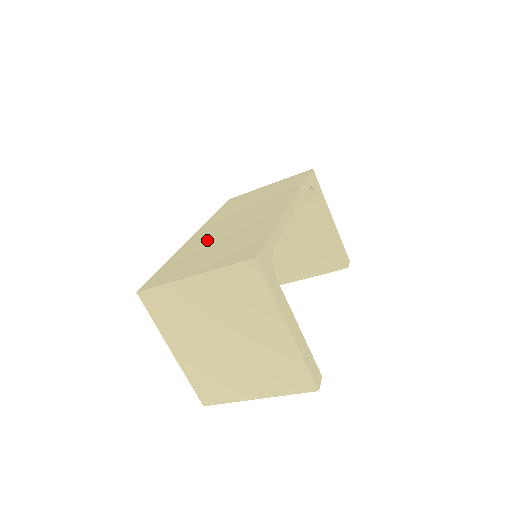
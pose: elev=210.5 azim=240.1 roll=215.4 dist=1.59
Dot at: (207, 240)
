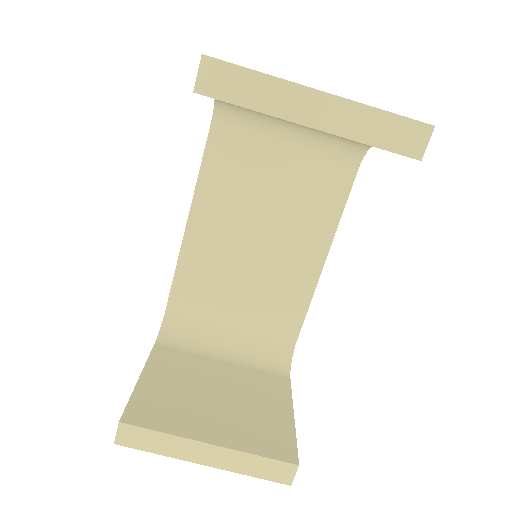
Dot at: occluded
